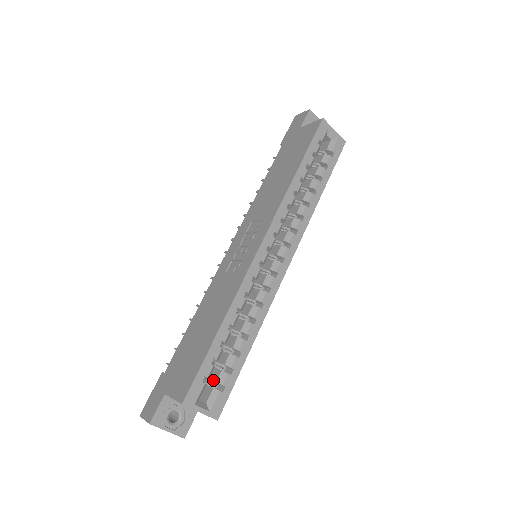
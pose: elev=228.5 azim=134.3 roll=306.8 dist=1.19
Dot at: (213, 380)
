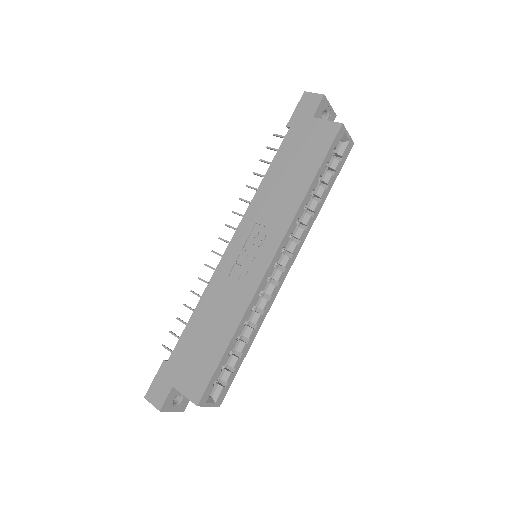
Dot at: occluded
